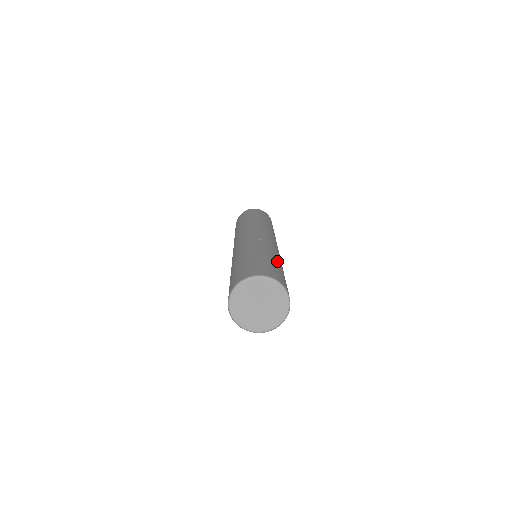
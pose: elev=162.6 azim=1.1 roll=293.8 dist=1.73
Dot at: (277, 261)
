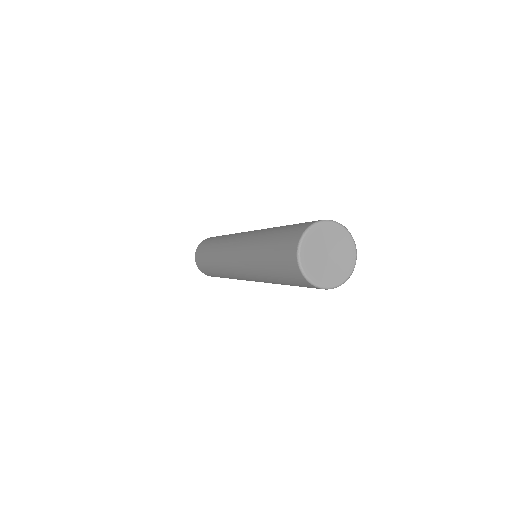
Dot at: occluded
